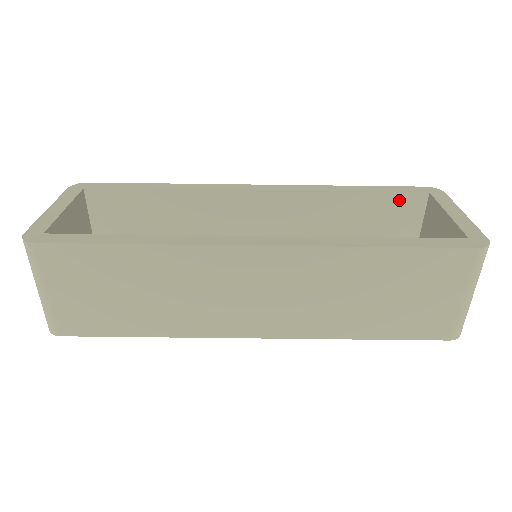
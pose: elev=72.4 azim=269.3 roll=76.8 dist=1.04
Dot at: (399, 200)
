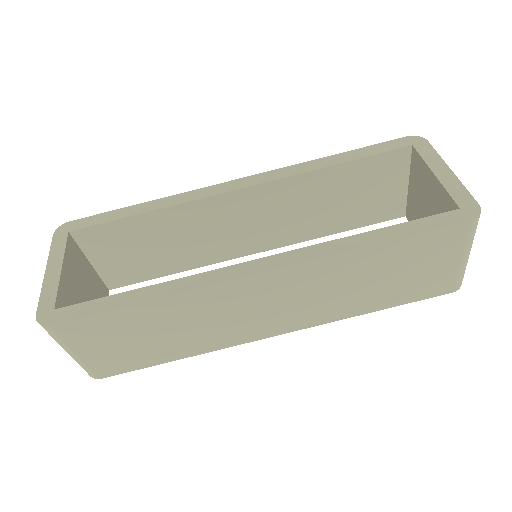
Dot at: (383, 160)
